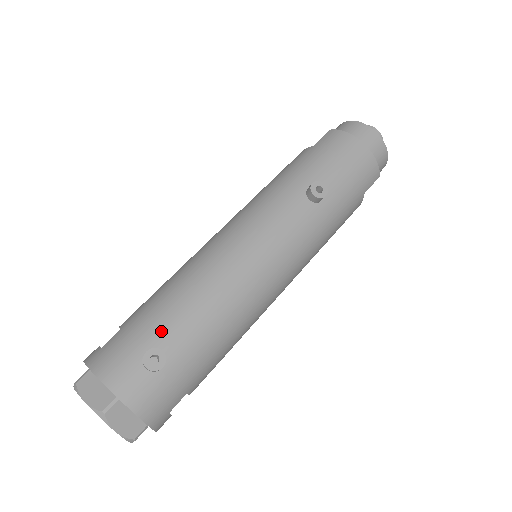
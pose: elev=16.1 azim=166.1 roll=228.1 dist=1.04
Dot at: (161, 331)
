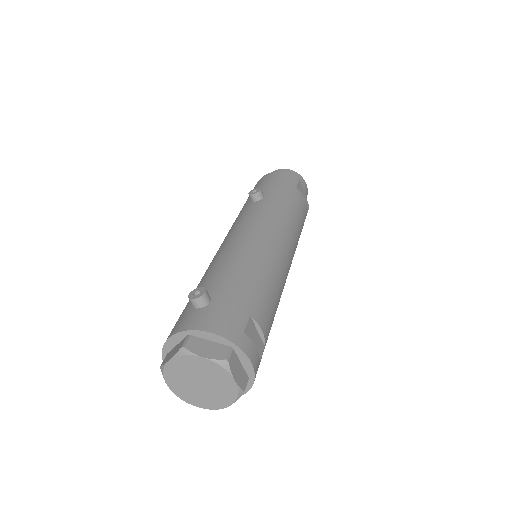
Dot at: occluded
